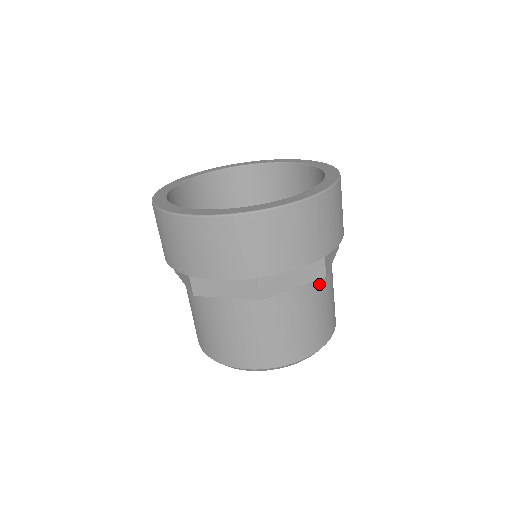
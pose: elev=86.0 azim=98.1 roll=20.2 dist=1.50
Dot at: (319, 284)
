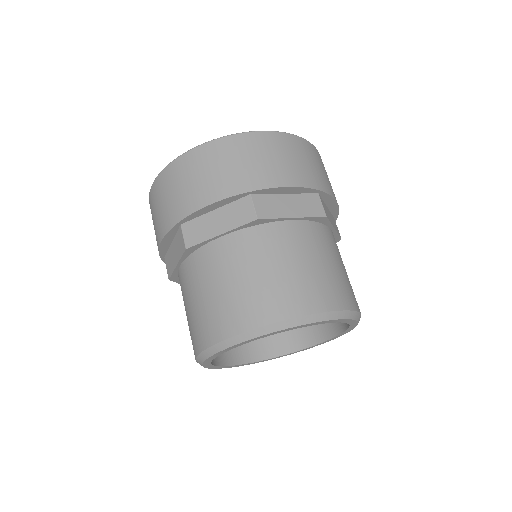
Dot at: (322, 234)
